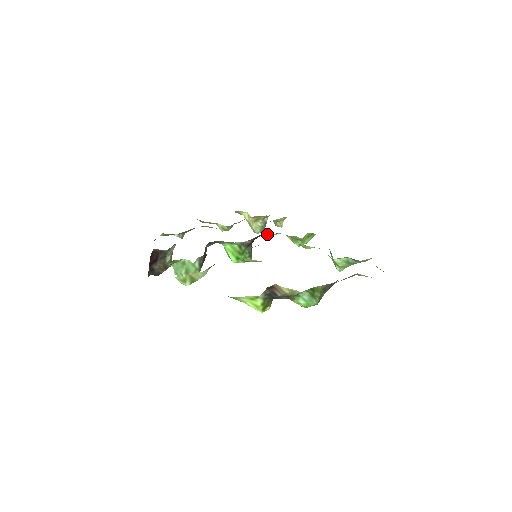
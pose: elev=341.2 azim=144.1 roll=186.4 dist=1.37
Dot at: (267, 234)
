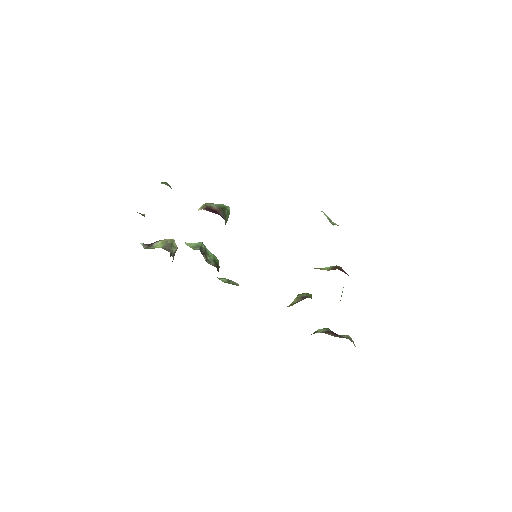
Dot at: occluded
